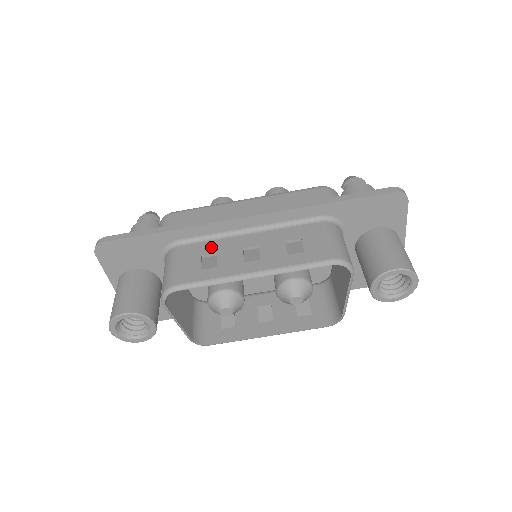
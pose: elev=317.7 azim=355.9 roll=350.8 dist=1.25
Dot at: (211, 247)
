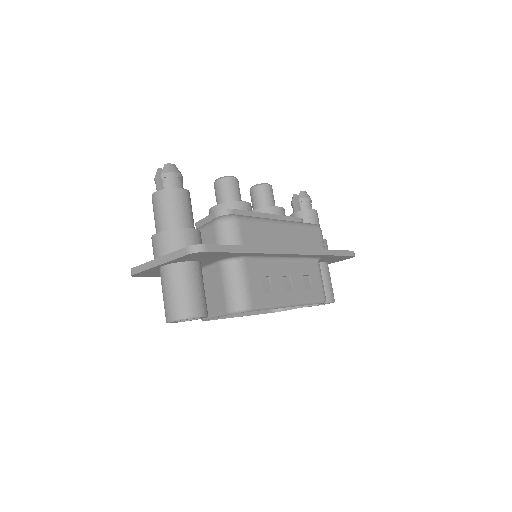
Dot at: (266, 269)
